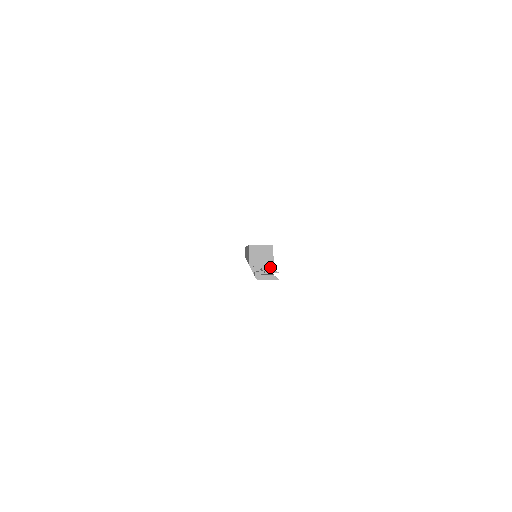
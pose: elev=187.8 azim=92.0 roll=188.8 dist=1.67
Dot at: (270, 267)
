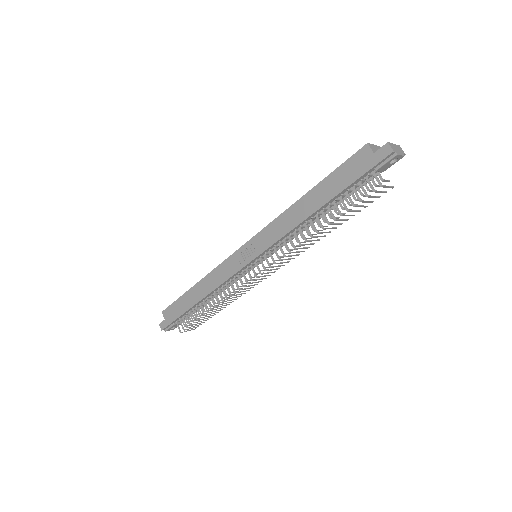
Dot at: occluded
